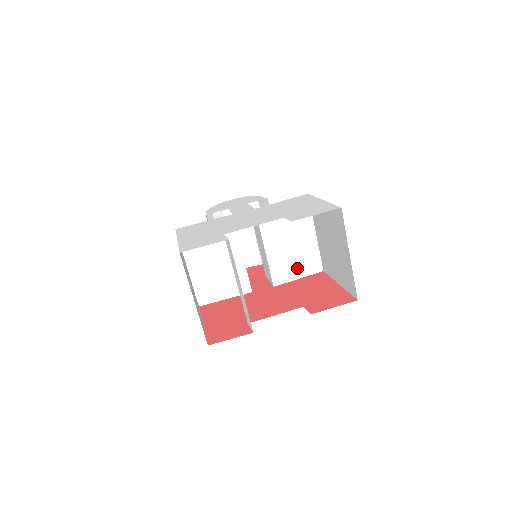
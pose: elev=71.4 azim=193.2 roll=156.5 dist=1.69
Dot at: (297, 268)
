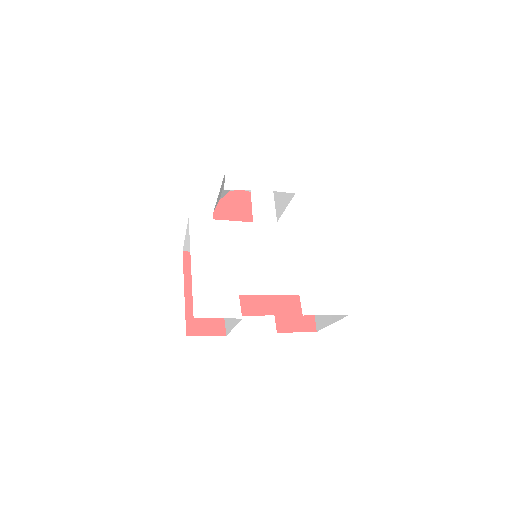
Dot at: occluded
